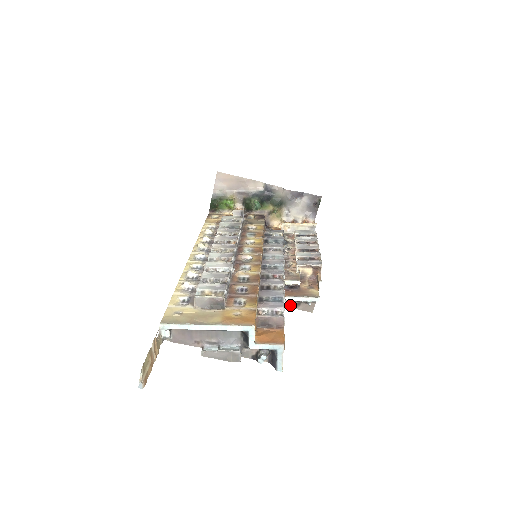
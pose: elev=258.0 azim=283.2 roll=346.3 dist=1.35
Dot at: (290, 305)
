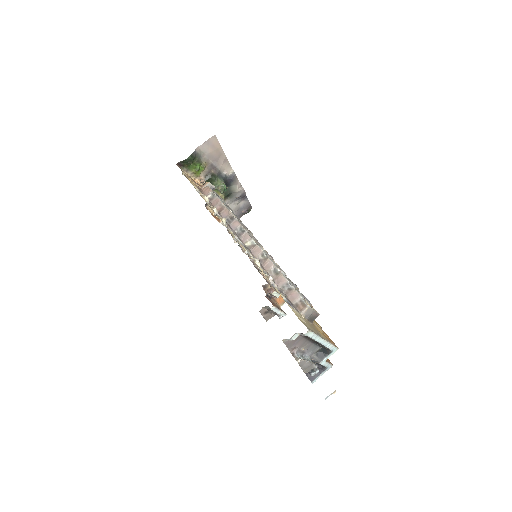
Dot at: (262, 311)
